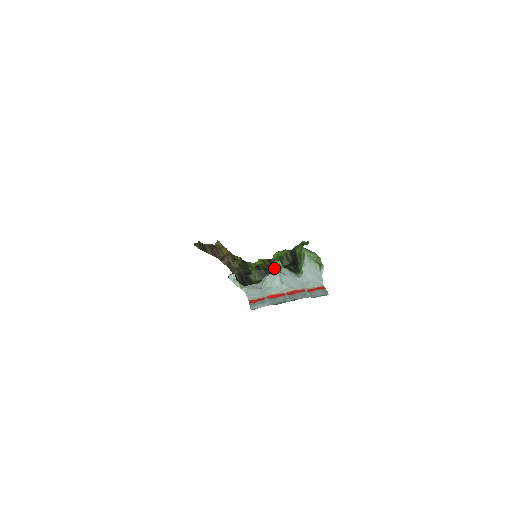
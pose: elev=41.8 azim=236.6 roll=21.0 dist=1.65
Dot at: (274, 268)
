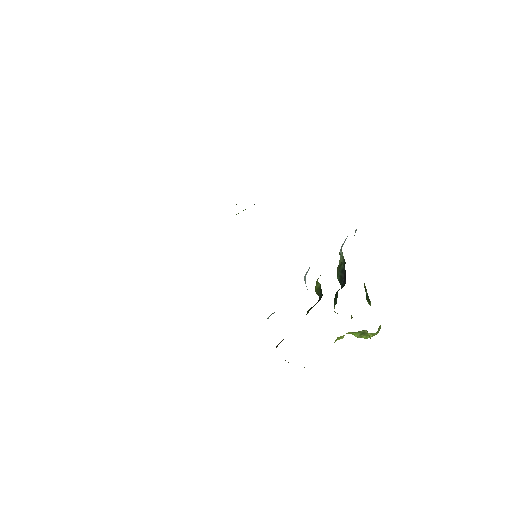
Dot at: (316, 282)
